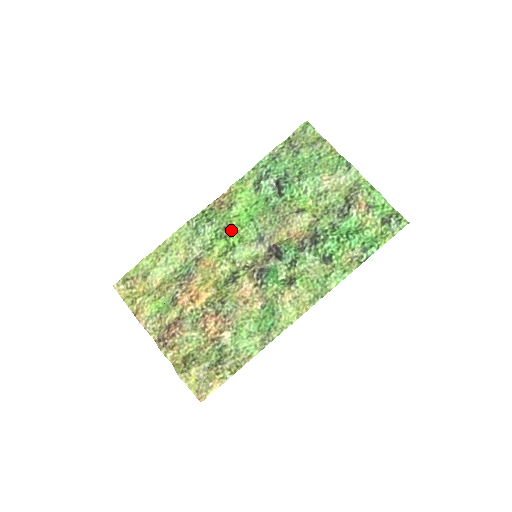
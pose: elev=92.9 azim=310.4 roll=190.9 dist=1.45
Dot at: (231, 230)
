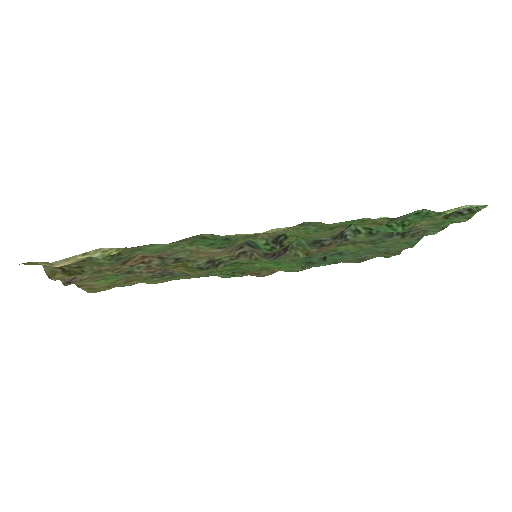
Dot at: occluded
